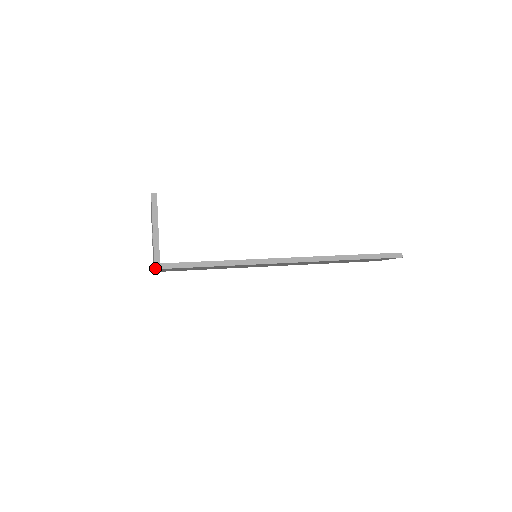
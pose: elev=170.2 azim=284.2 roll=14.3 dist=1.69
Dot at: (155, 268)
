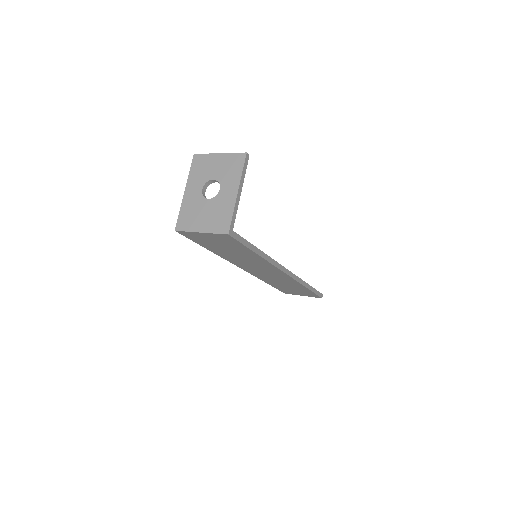
Dot at: (229, 233)
